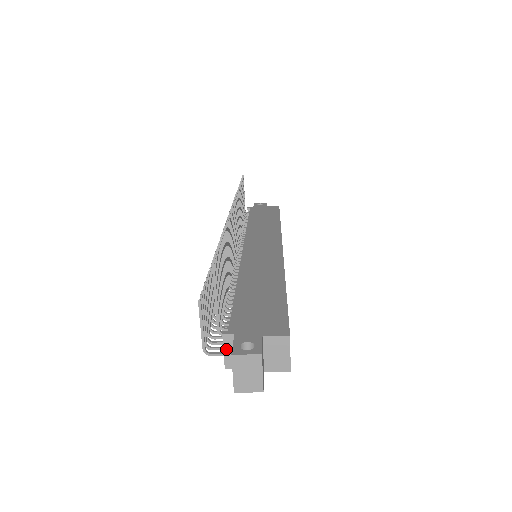
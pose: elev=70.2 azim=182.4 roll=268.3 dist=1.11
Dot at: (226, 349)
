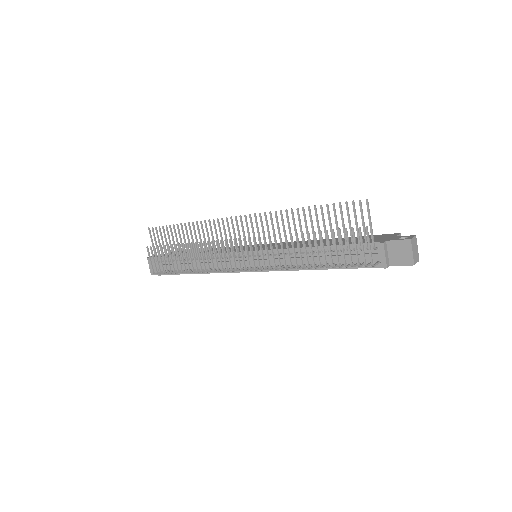
Dot at: (385, 253)
